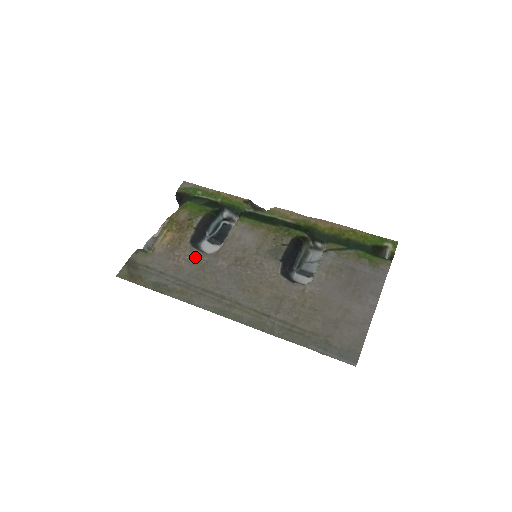
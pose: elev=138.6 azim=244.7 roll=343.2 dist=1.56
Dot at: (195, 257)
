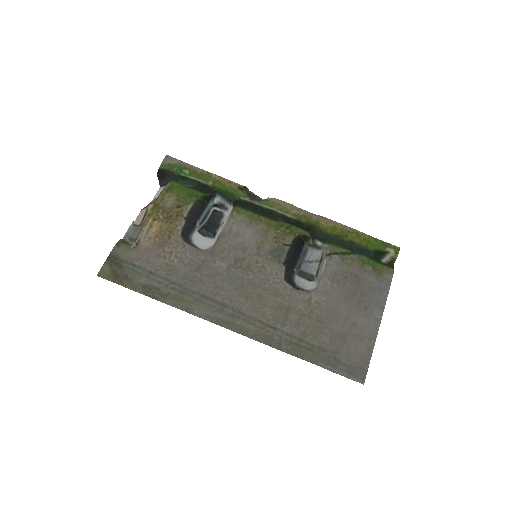
Dot at: (189, 255)
